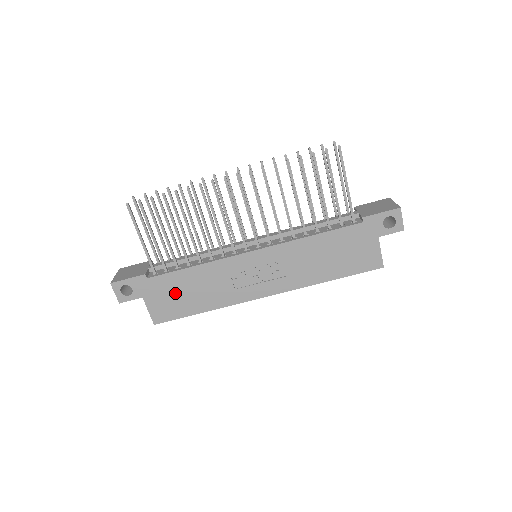
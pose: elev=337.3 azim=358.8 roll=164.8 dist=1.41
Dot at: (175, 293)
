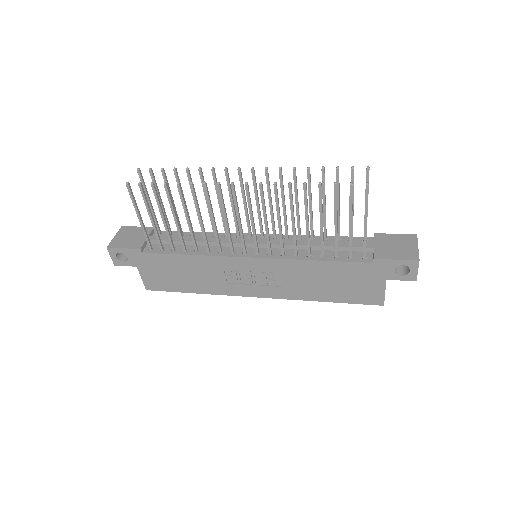
Dot at: (168, 271)
